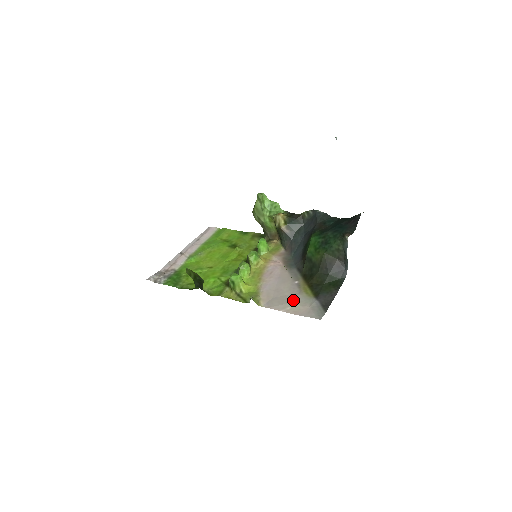
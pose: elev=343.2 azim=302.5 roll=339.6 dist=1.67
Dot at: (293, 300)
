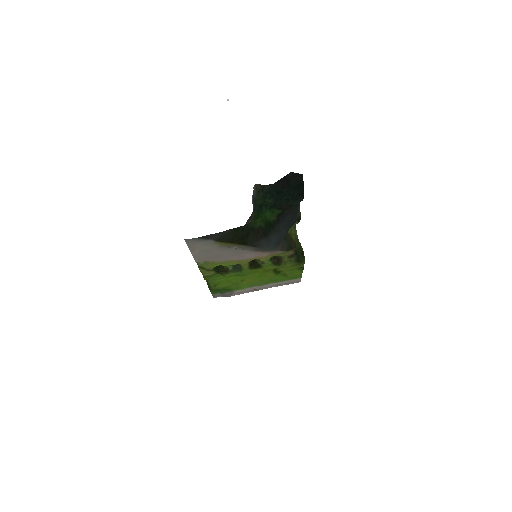
Dot at: (208, 249)
